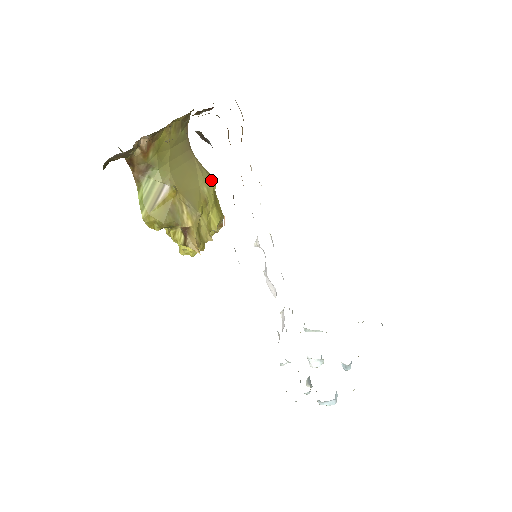
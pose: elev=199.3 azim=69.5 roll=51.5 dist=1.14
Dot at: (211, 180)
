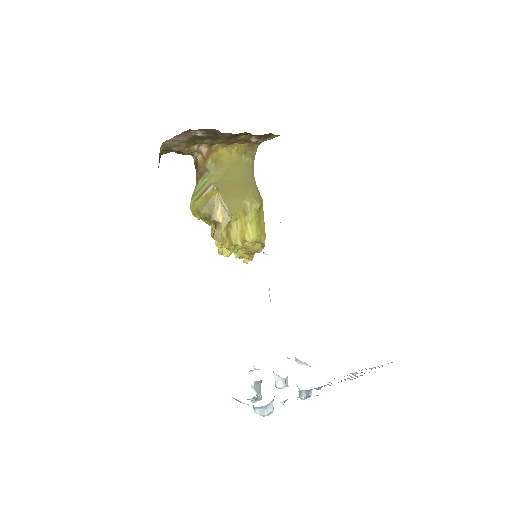
Dot at: (258, 200)
